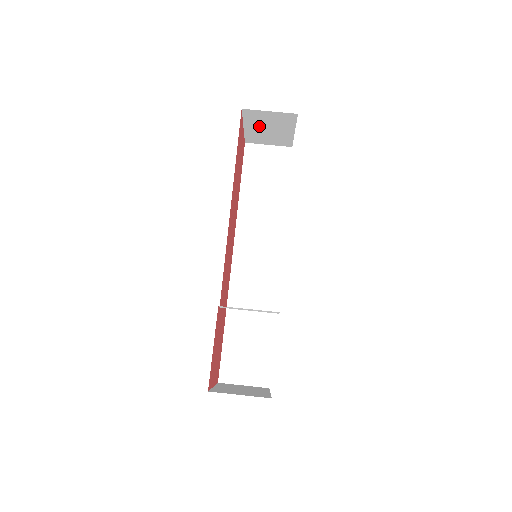
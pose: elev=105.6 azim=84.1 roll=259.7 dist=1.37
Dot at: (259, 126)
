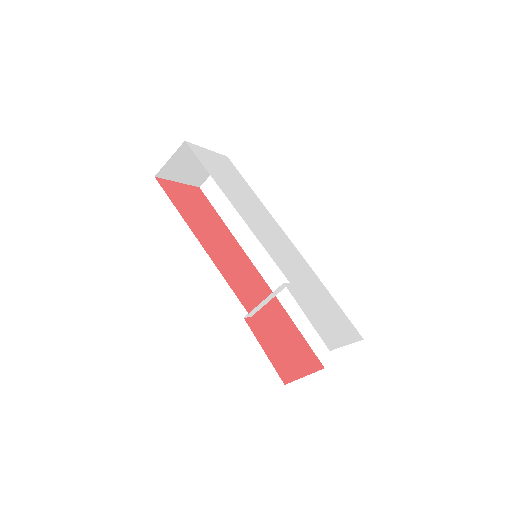
Dot at: (184, 172)
